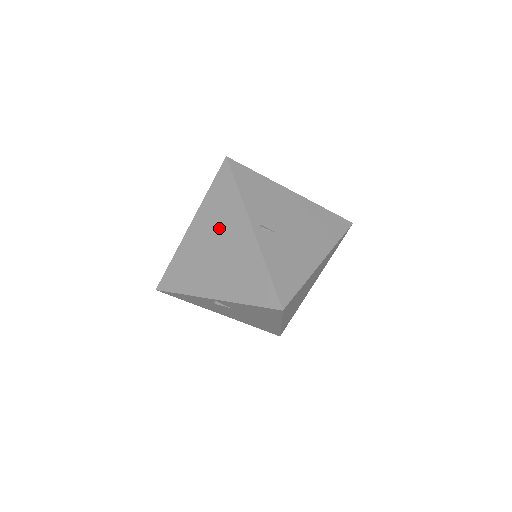
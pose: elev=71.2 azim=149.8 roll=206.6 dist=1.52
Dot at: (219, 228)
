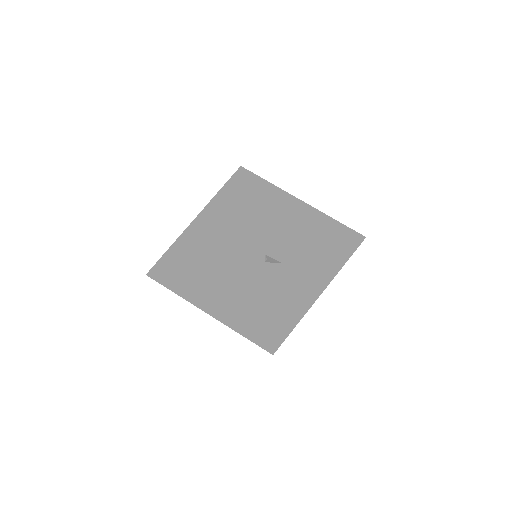
Dot at: (221, 244)
